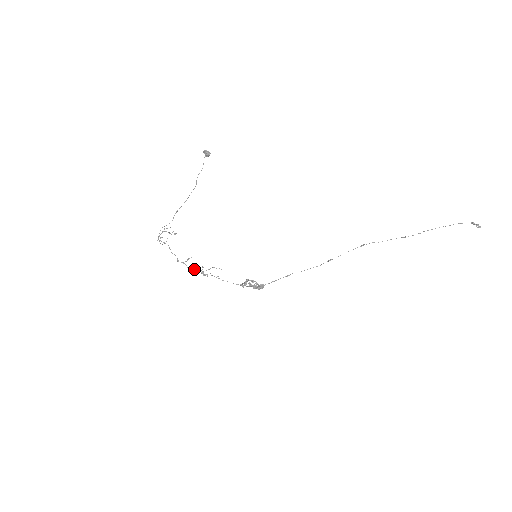
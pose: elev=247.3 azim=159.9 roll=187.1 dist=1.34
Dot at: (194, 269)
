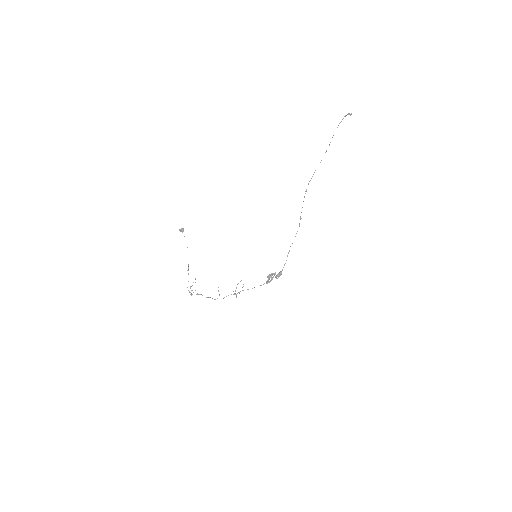
Dot at: occluded
